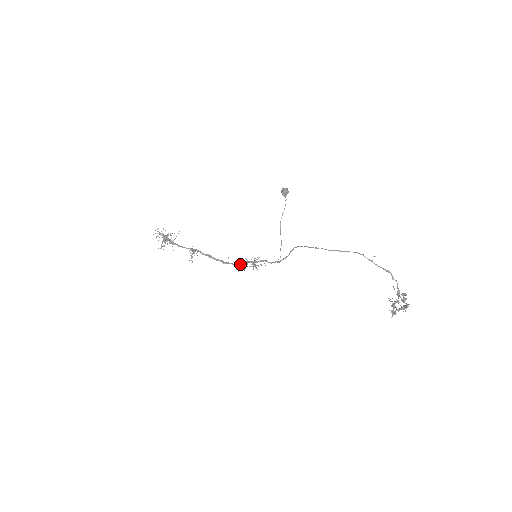
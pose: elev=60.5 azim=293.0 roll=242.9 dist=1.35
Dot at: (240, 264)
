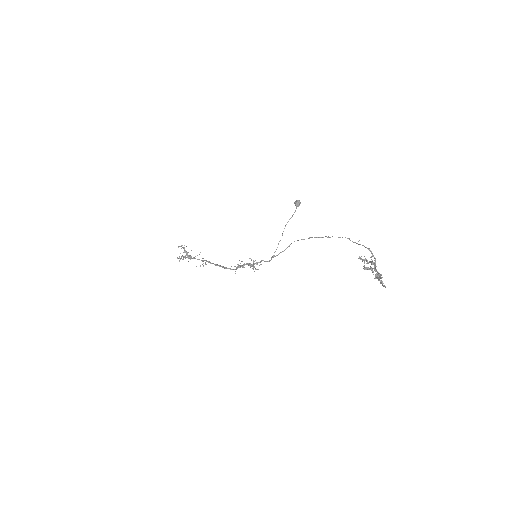
Dot at: occluded
